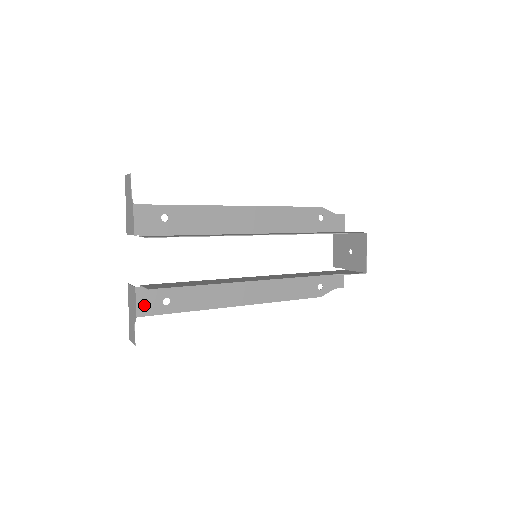
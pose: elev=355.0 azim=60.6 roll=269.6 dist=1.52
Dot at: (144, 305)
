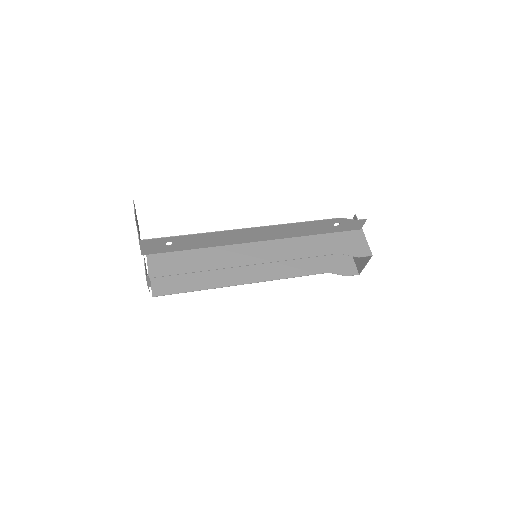
Dot at: occluded
